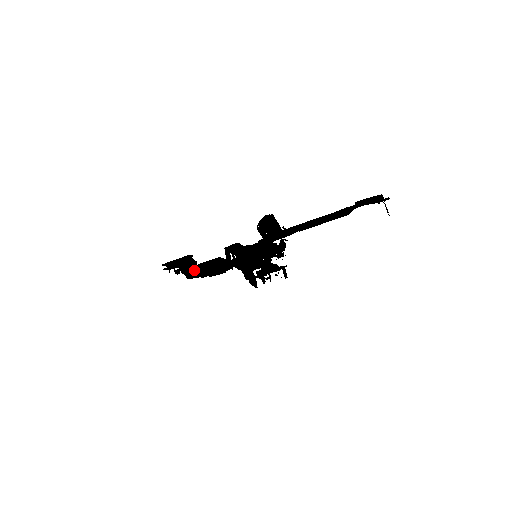
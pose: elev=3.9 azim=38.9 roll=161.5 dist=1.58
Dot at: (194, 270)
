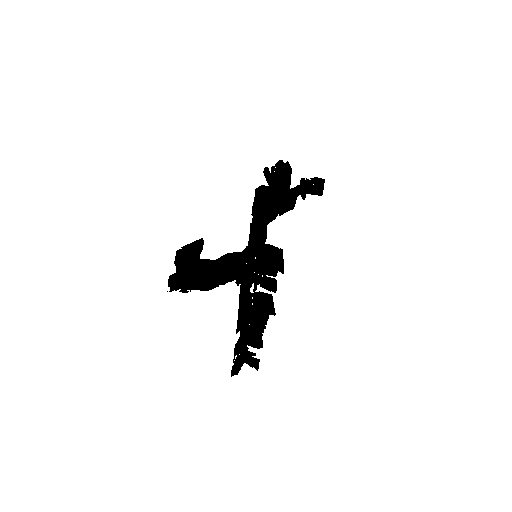
Dot at: (204, 284)
